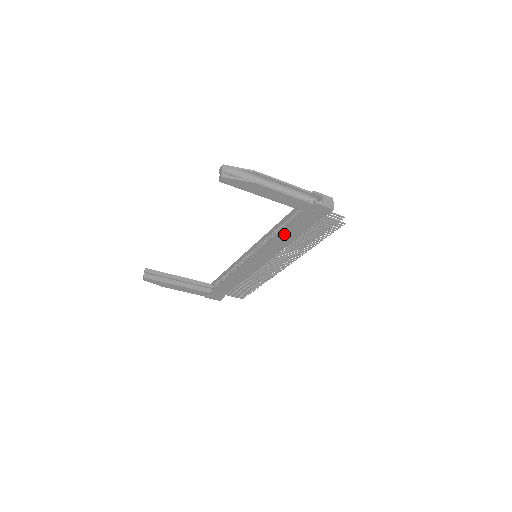
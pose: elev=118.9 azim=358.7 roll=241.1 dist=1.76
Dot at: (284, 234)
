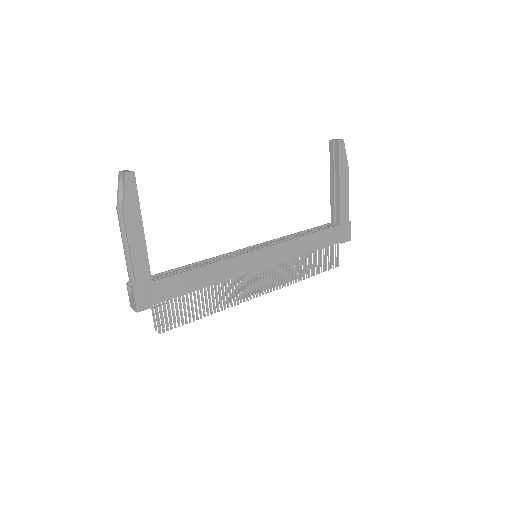
Dot at: (310, 238)
